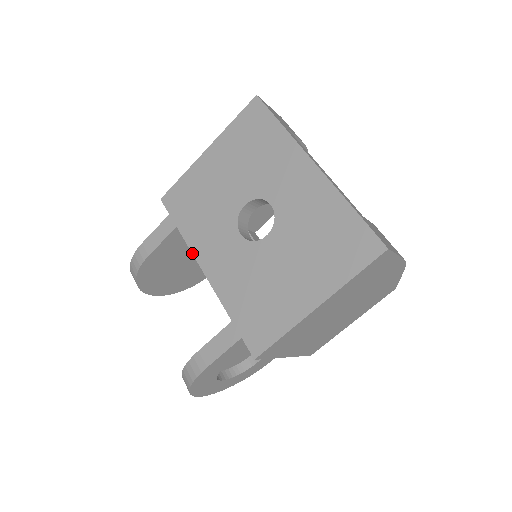
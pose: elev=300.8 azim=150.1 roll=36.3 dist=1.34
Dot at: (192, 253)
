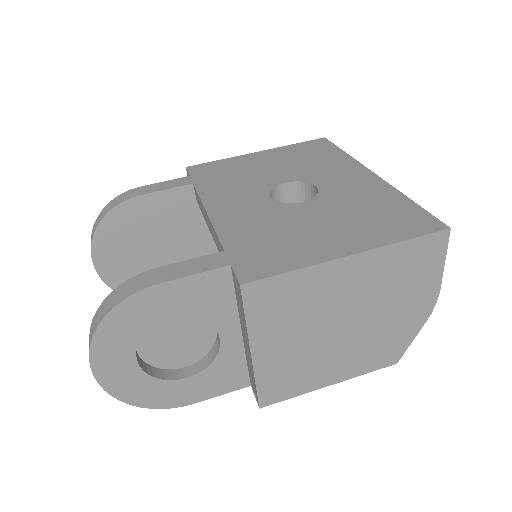
Dot at: (201, 200)
